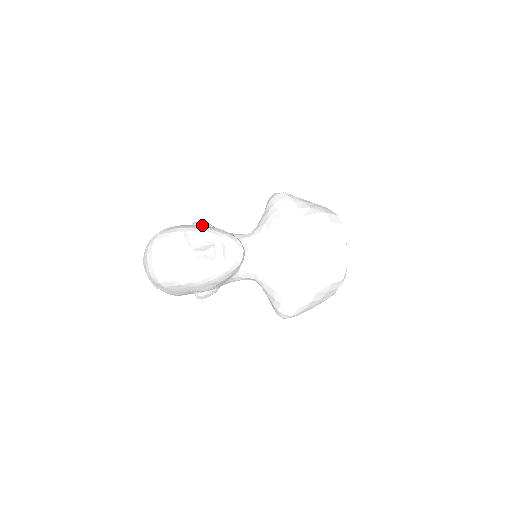
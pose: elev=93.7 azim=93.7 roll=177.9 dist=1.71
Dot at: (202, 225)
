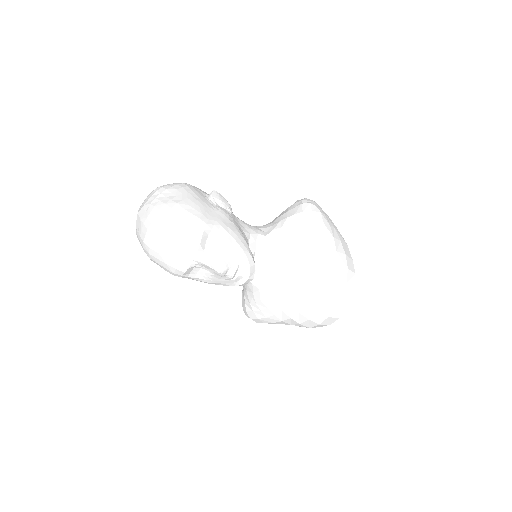
Dot at: (223, 216)
